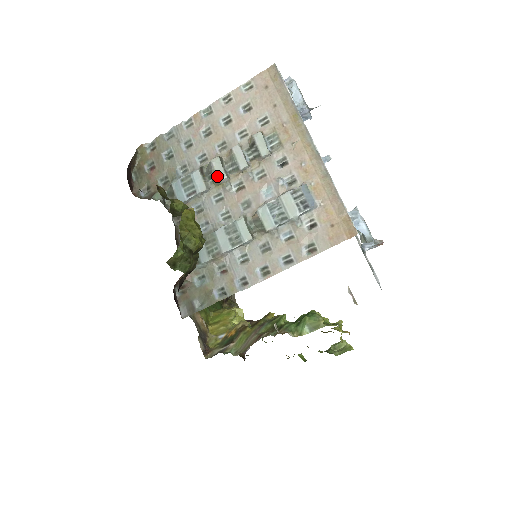
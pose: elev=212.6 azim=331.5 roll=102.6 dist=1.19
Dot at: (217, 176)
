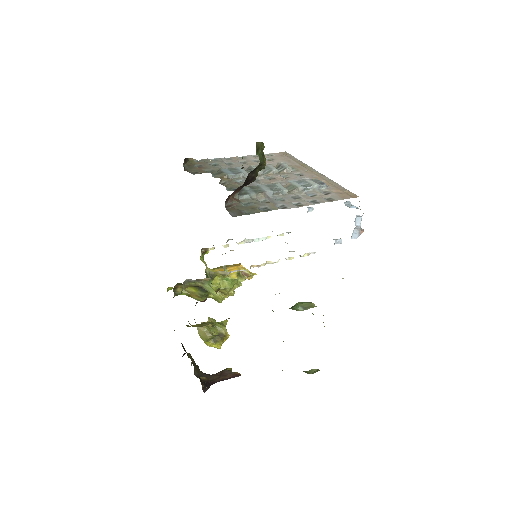
Dot at: occluded
